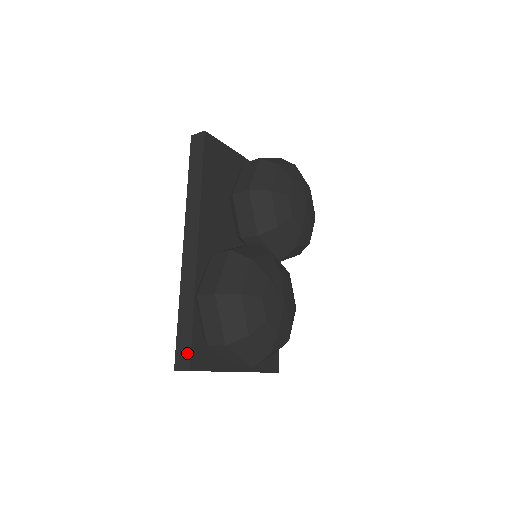
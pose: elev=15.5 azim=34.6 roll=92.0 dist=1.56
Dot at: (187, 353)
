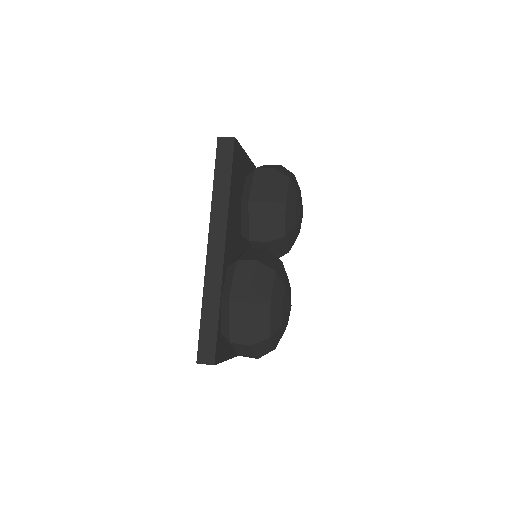
Dot at: (212, 349)
